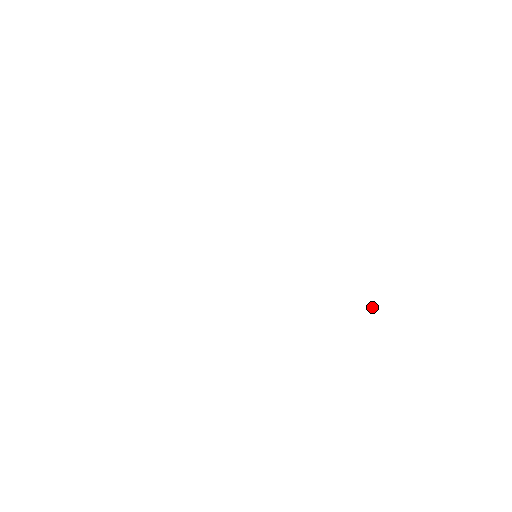
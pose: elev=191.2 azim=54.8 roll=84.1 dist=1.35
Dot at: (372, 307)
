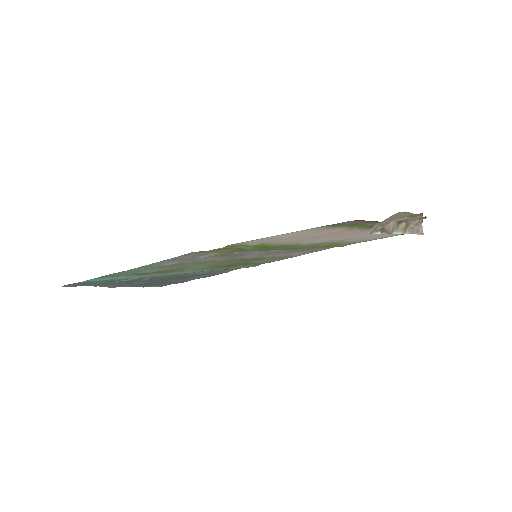
Dot at: (389, 228)
